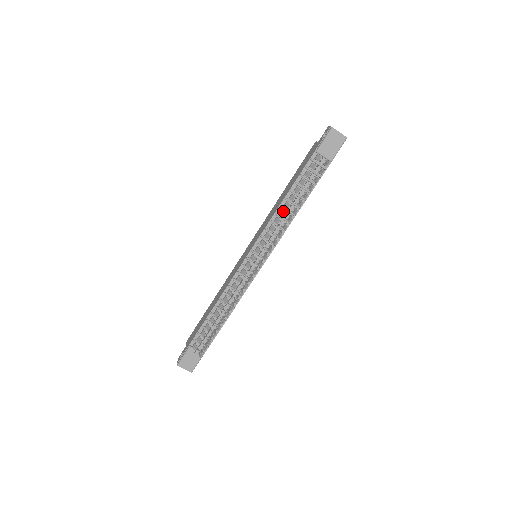
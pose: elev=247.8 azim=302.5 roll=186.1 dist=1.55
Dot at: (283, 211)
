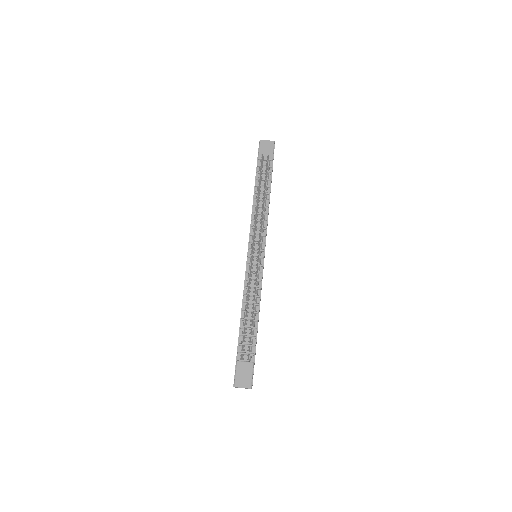
Dot at: (256, 206)
